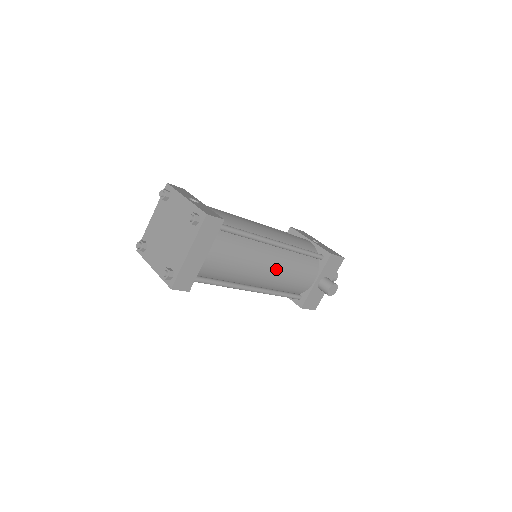
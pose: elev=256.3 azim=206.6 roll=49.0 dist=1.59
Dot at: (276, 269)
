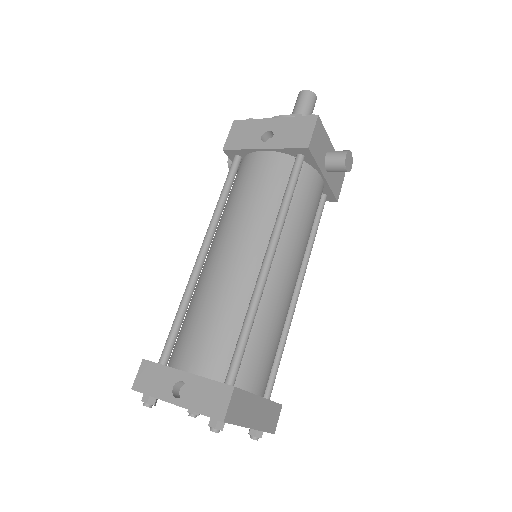
Dot at: (295, 260)
